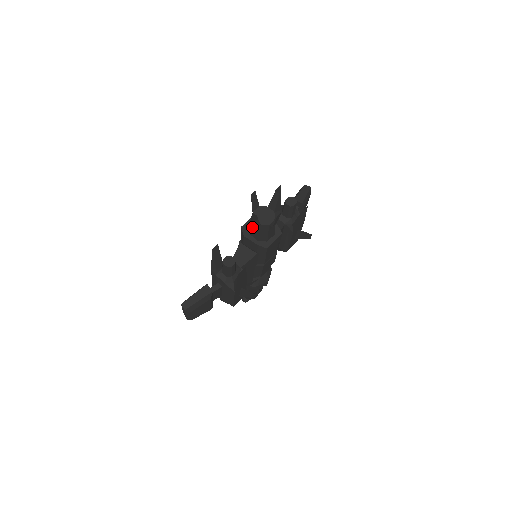
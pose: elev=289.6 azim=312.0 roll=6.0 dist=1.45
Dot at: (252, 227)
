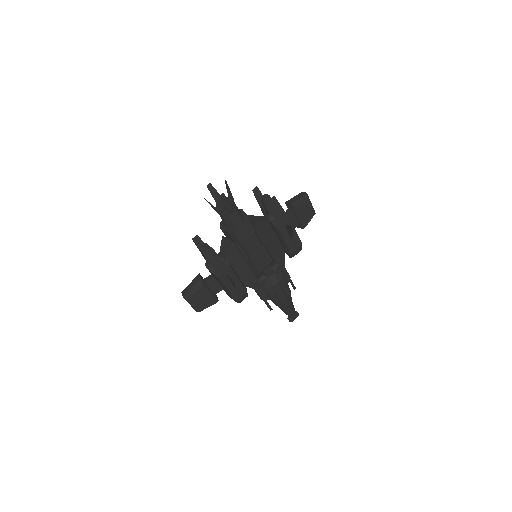
Dot at: occluded
